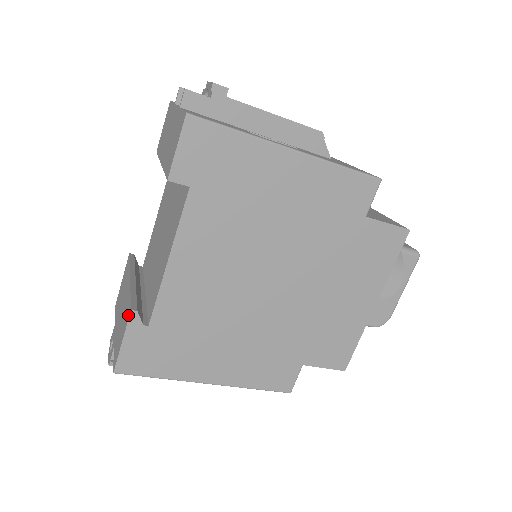
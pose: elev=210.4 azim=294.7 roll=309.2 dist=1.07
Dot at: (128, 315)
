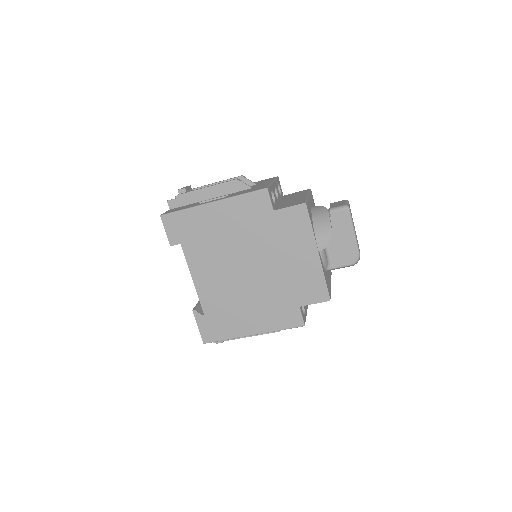
Dot at: (194, 313)
